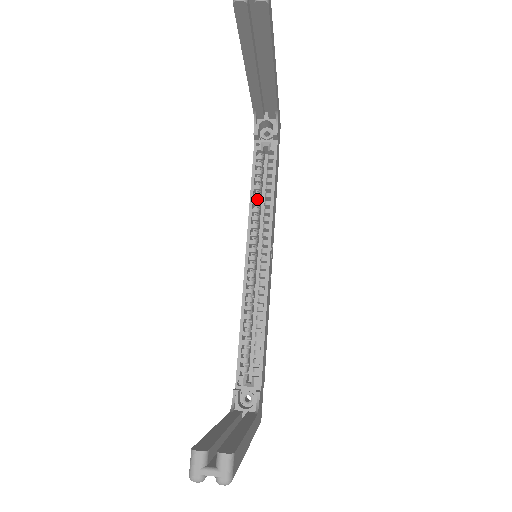
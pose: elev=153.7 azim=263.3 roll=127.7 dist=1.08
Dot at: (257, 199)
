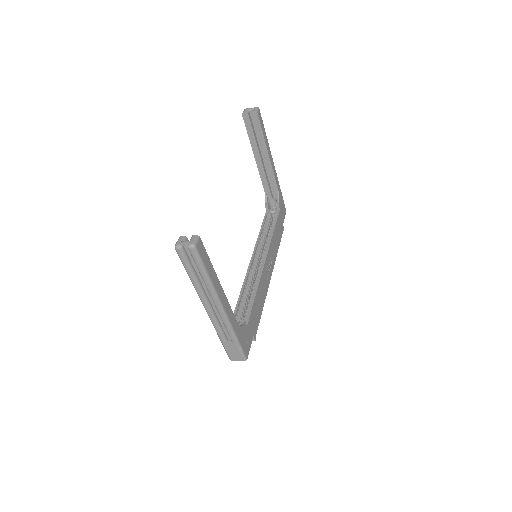
Dot at: occluded
